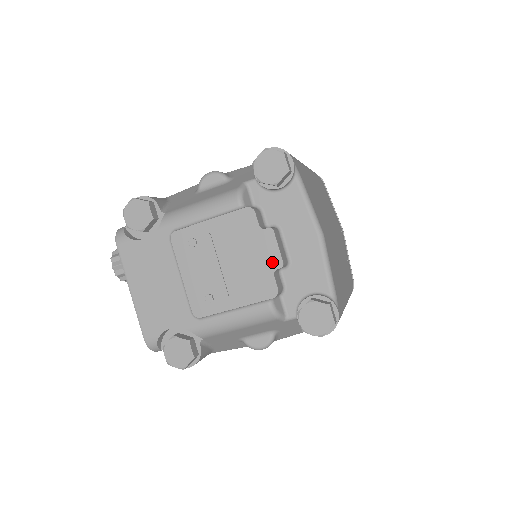
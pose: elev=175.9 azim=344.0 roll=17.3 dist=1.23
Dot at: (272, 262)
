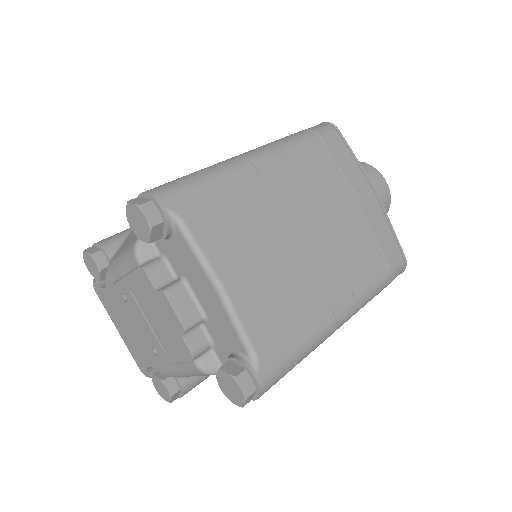
Dot at: (176, 326)
